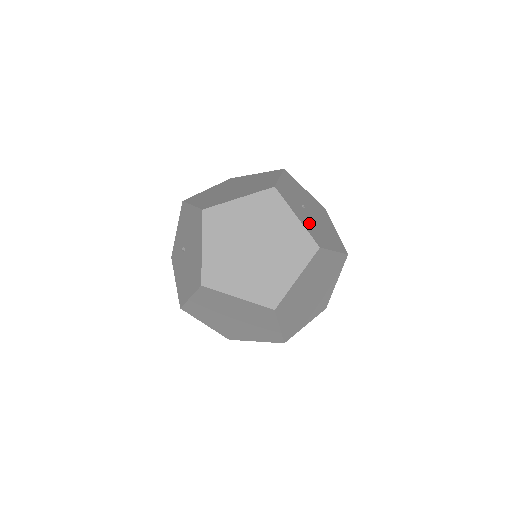
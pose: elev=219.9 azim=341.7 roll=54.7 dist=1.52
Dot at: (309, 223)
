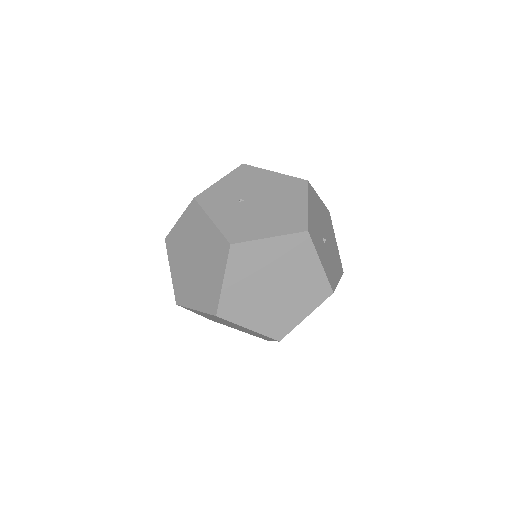
Dot at: (235, 218)
